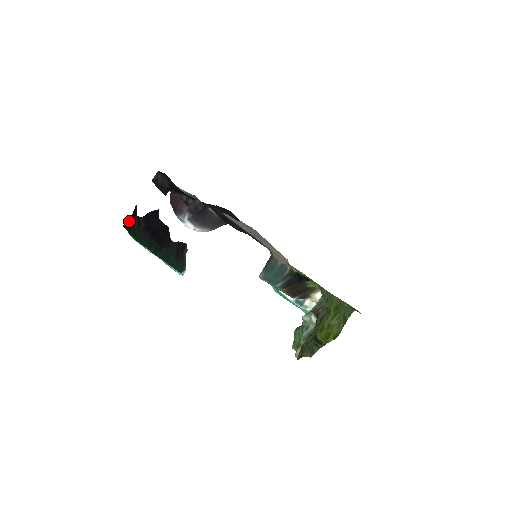
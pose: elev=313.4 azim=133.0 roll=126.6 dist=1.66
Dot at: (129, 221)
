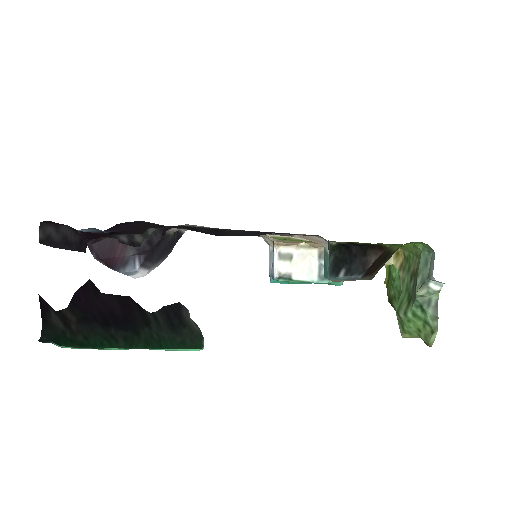
Dot at: (42, 327)
